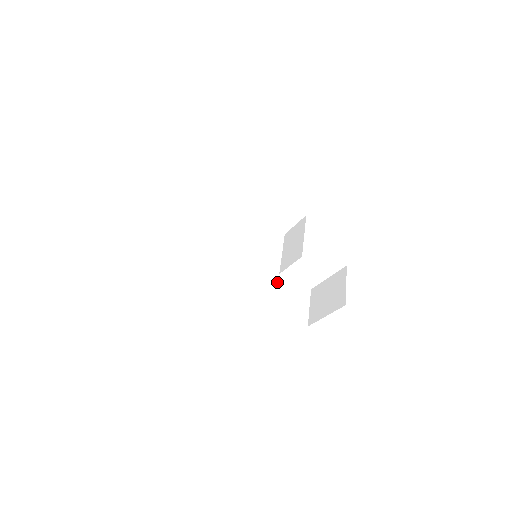
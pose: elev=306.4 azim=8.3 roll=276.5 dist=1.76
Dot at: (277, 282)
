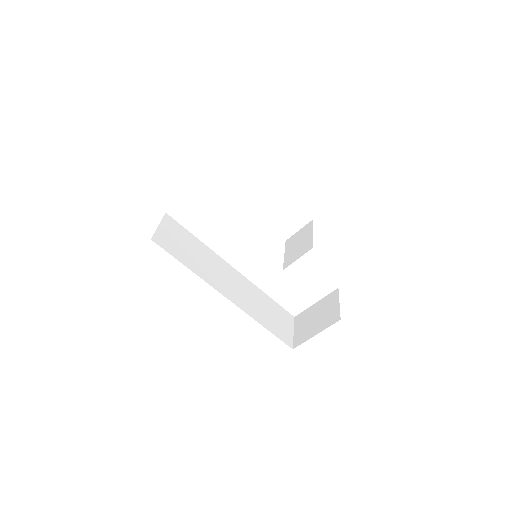
Dot at: (264, 300)
